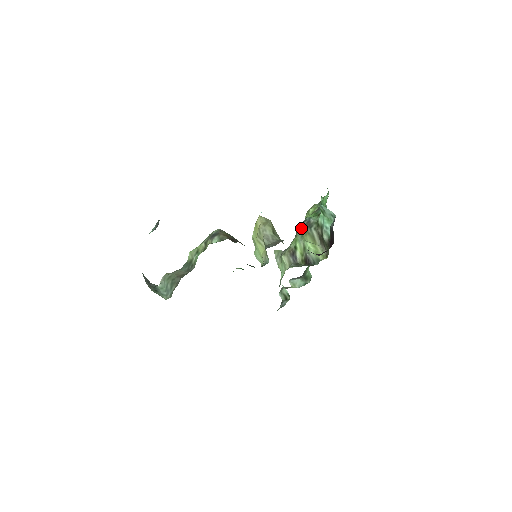
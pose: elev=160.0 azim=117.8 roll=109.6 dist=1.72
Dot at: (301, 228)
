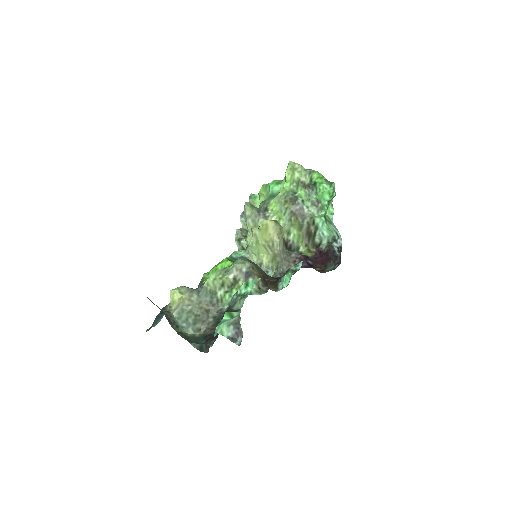
Dot at: (292, 212)
